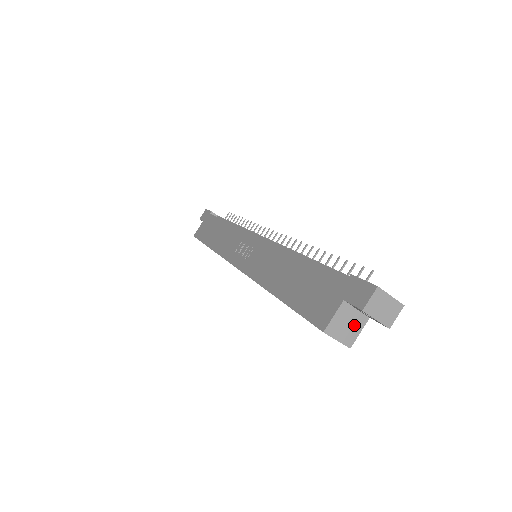
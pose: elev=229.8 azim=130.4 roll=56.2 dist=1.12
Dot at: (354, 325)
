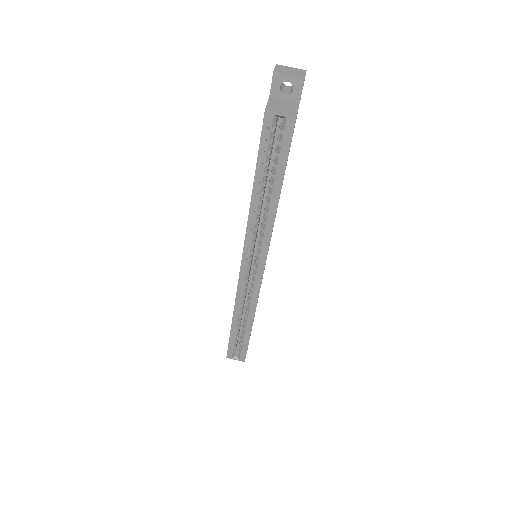
Dot at: (289, 107)
